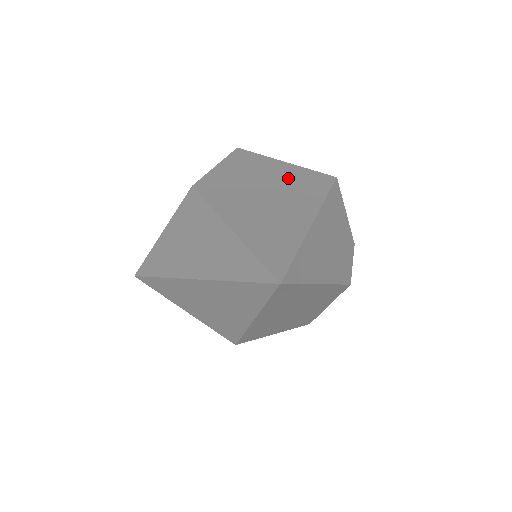
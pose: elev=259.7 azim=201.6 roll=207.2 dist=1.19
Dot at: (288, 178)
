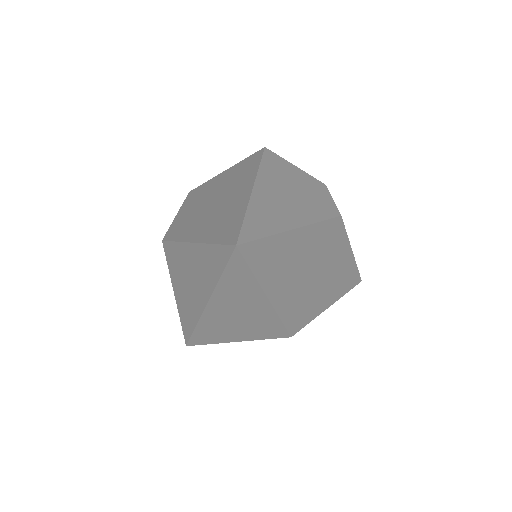
Dot at: (229, 178)
